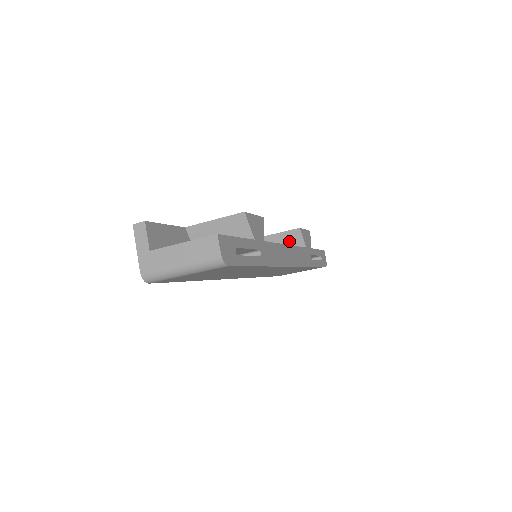
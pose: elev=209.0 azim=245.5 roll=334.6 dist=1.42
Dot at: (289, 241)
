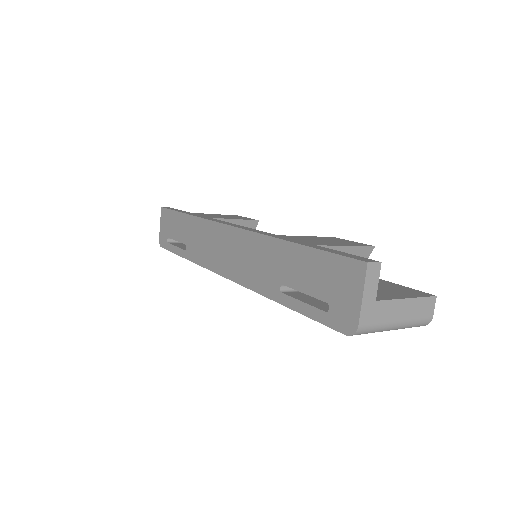
Dot at: occluded
